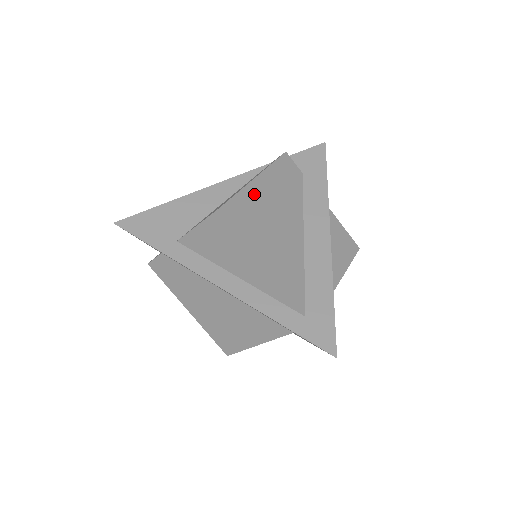
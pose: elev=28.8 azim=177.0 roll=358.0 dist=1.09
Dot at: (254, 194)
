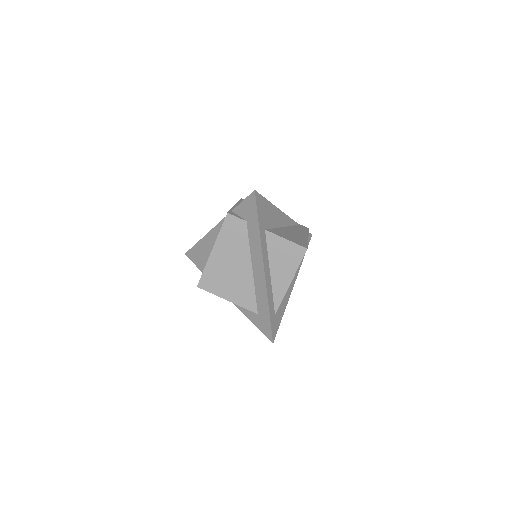
Dot at: occluded
